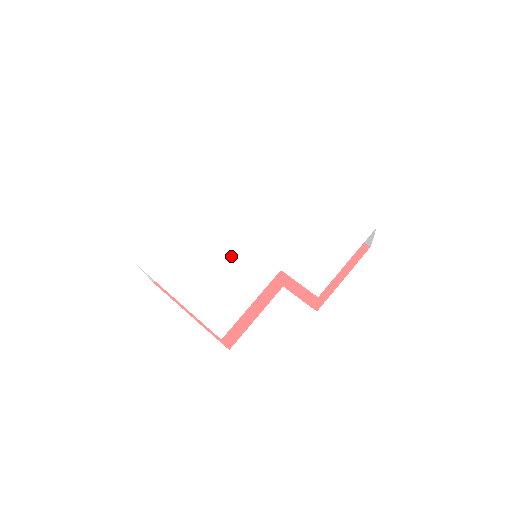
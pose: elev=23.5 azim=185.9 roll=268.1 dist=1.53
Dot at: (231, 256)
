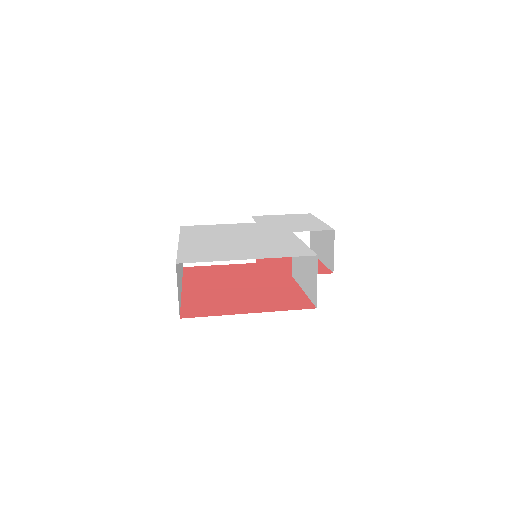
Dot at: (248, 239)
